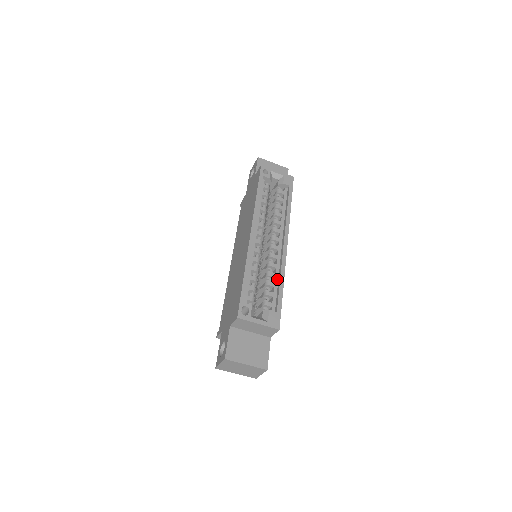
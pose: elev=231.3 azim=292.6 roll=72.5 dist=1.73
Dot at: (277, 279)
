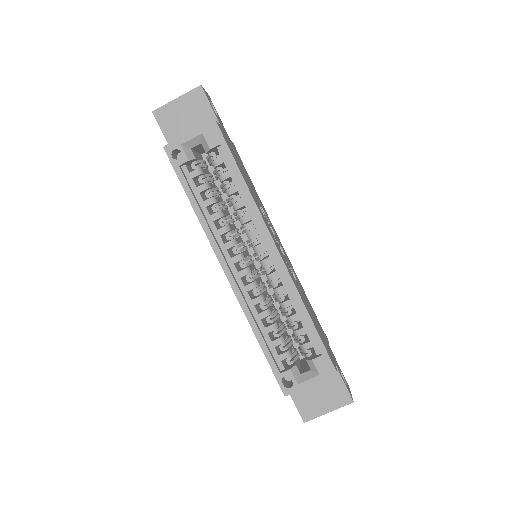
Dot at: (296, 305)
